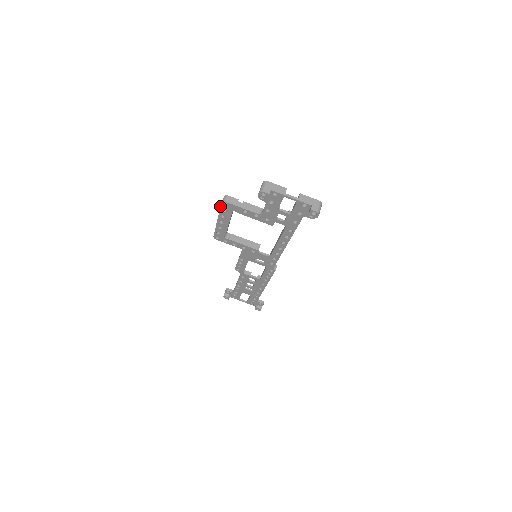
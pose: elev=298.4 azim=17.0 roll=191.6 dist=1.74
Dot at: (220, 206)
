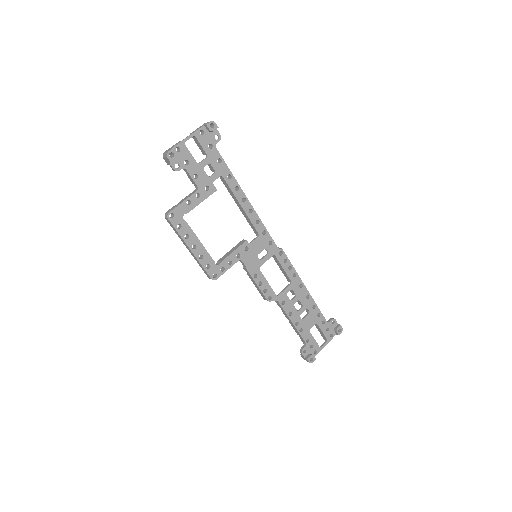
Dot at: (172, 225)
